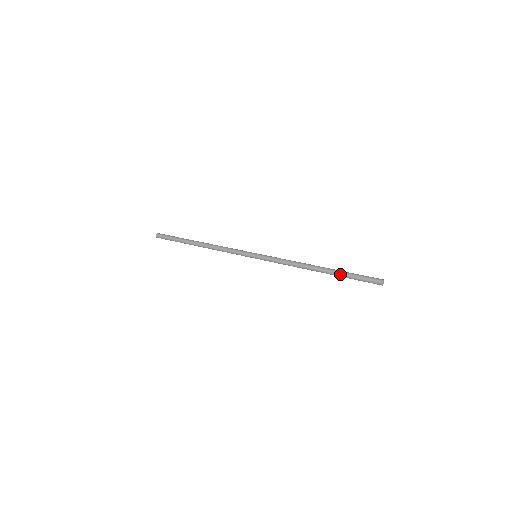
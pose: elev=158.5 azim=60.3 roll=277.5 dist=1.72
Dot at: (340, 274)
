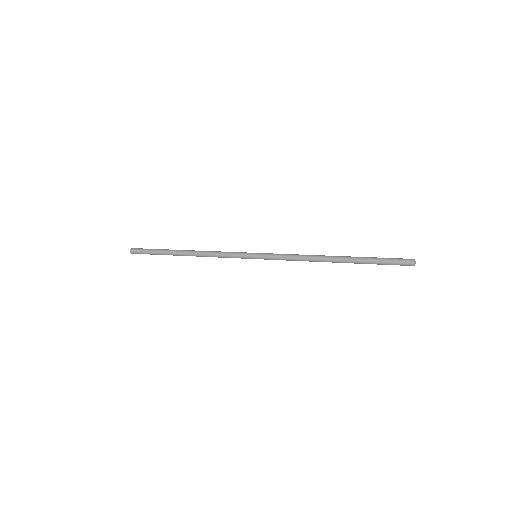
Dot at: (362, 260)
